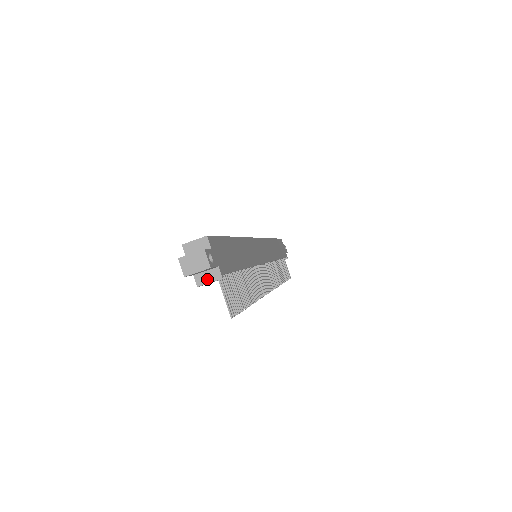
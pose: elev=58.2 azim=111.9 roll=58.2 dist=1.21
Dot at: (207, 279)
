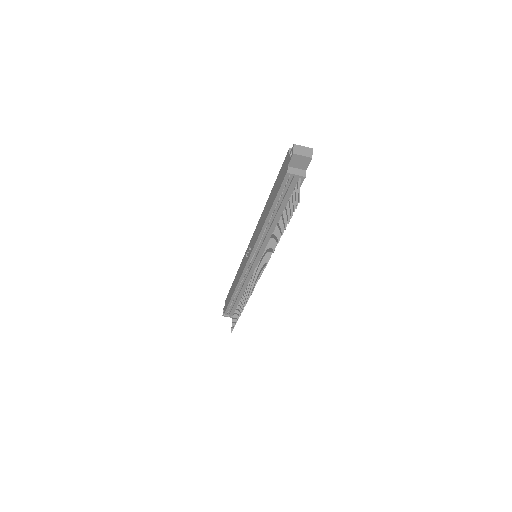
Dot at: (296, 172)
